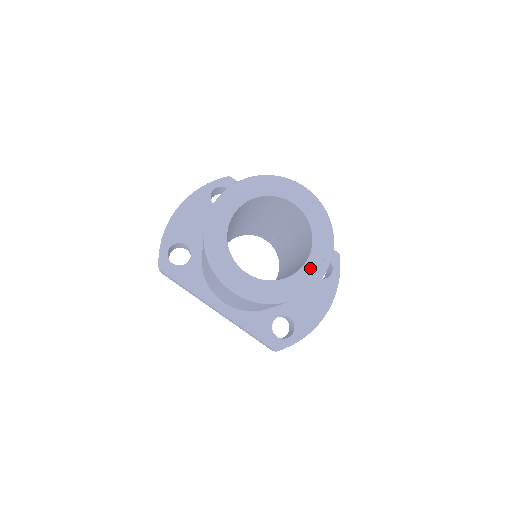
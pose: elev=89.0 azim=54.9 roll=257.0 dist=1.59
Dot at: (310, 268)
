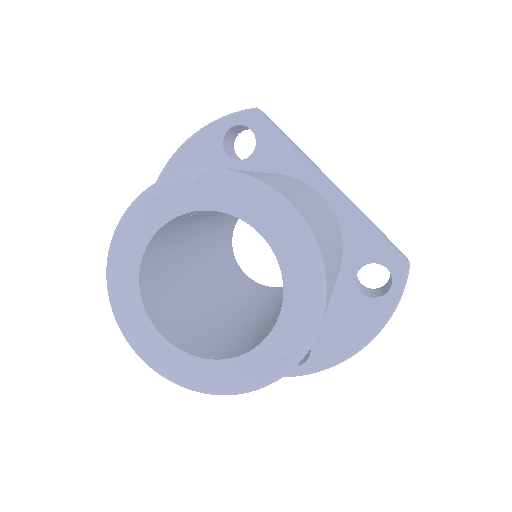
Dot at: (267, 354)
